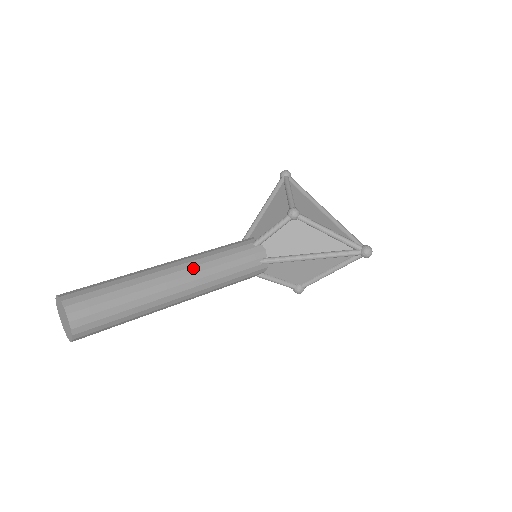
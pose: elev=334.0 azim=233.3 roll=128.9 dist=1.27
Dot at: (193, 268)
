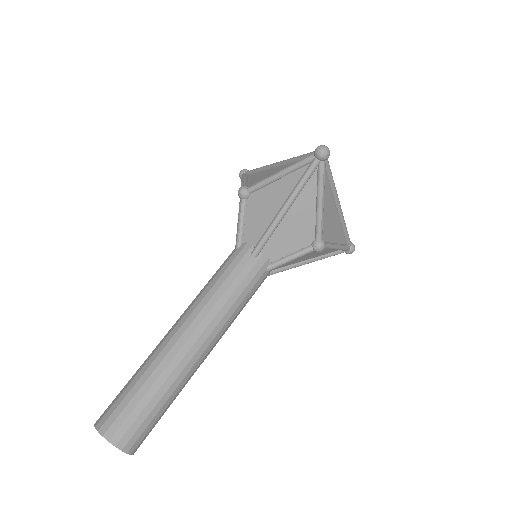
Dot at: (220, 338)
